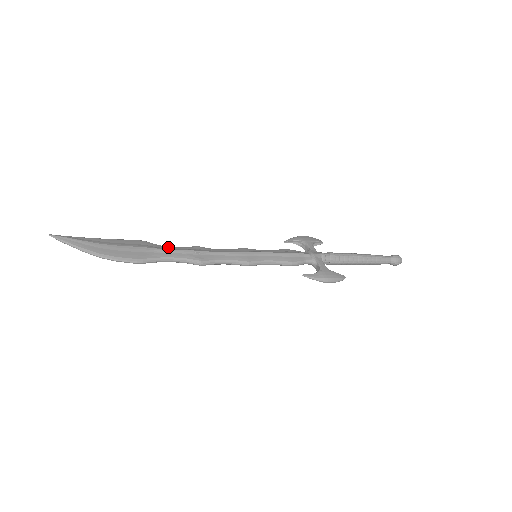
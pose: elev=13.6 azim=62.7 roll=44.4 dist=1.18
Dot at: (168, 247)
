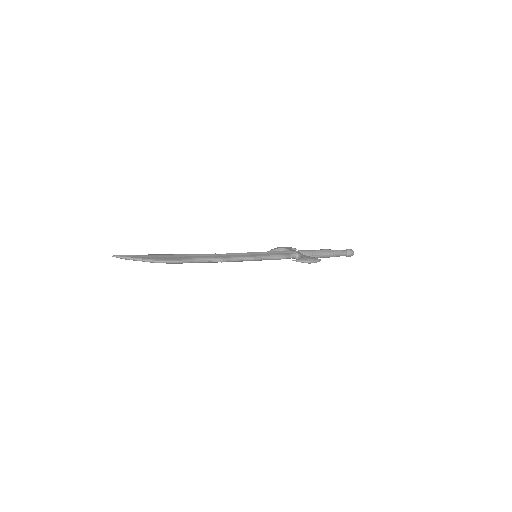
Dot at: (196, 254)
